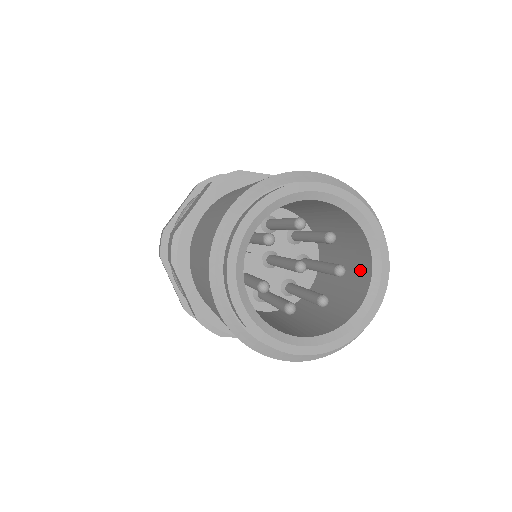
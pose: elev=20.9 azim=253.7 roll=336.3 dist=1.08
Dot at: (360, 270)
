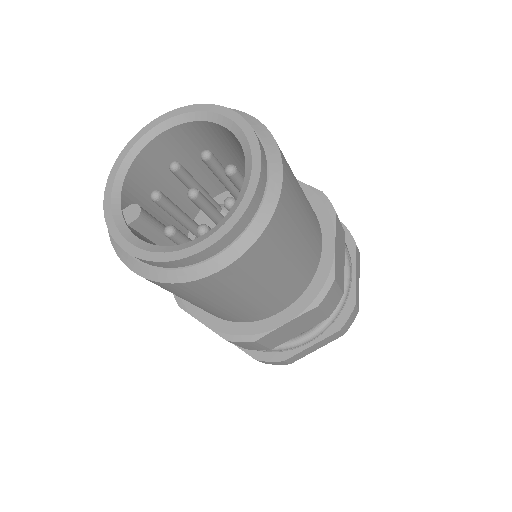
Dot at: occluded
